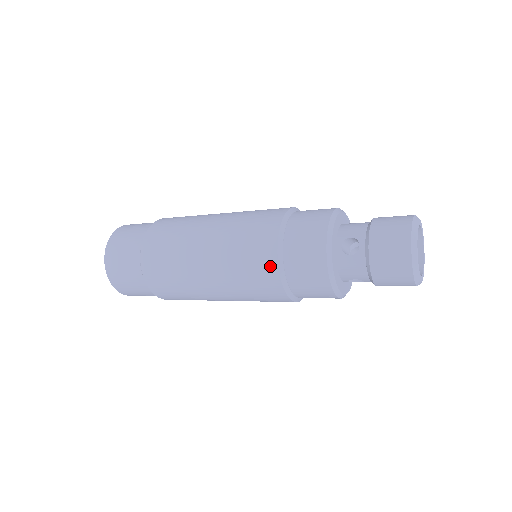
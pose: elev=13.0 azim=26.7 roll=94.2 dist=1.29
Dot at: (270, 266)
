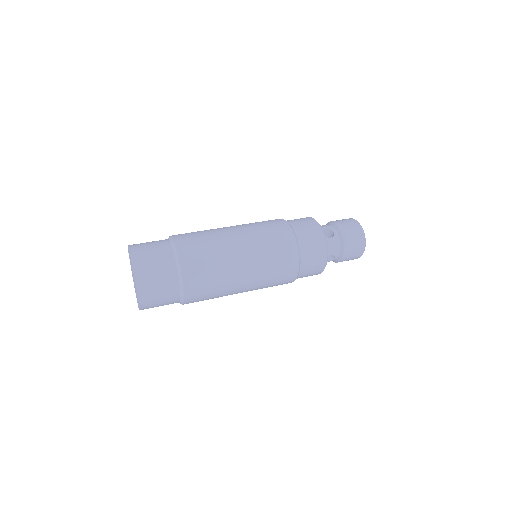
Dot at: (291, 245)
